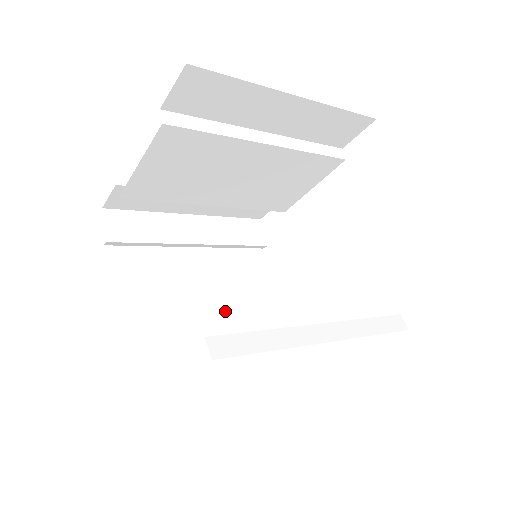
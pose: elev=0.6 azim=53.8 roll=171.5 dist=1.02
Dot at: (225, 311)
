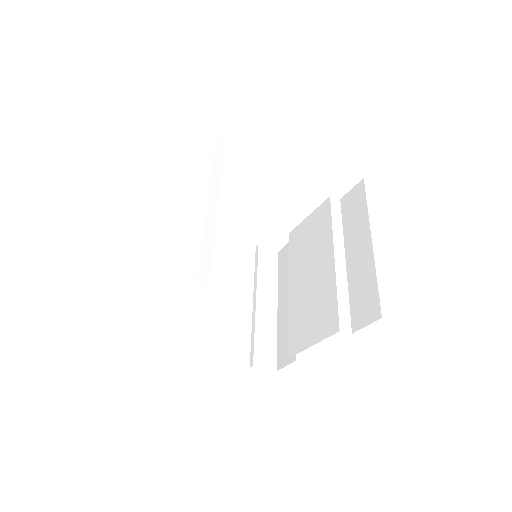
Dot at: (230, 280)
